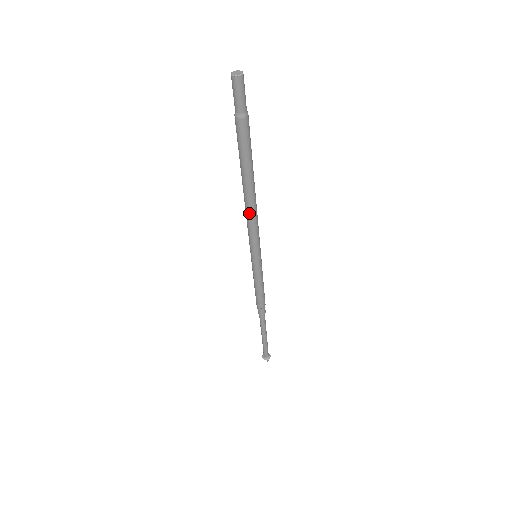
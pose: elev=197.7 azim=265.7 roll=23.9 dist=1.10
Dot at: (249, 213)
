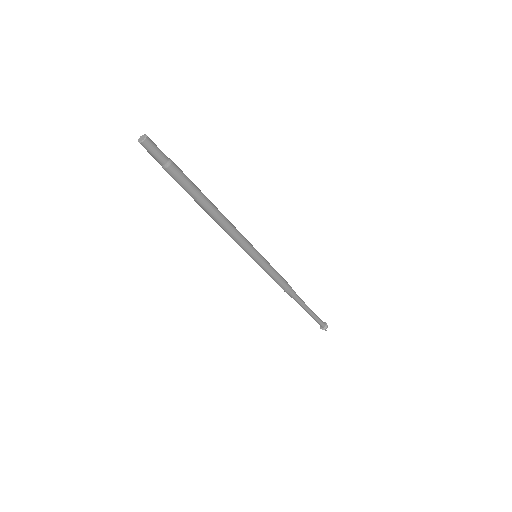
Dot at: (222, 228)
